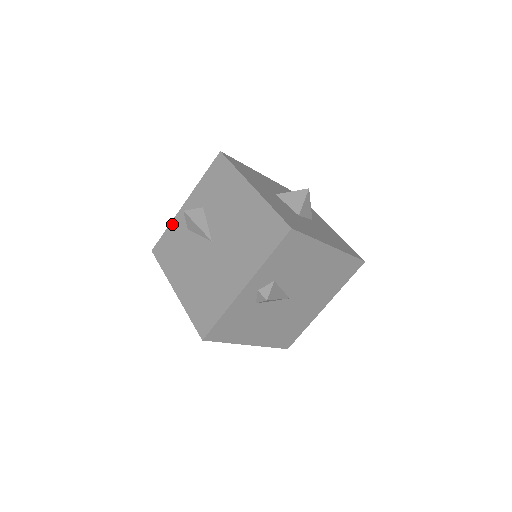
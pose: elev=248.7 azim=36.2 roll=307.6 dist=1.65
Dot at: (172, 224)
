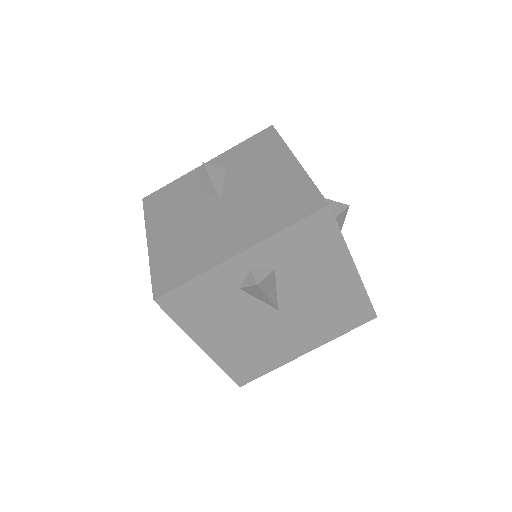
Dot at: (181, 178)
